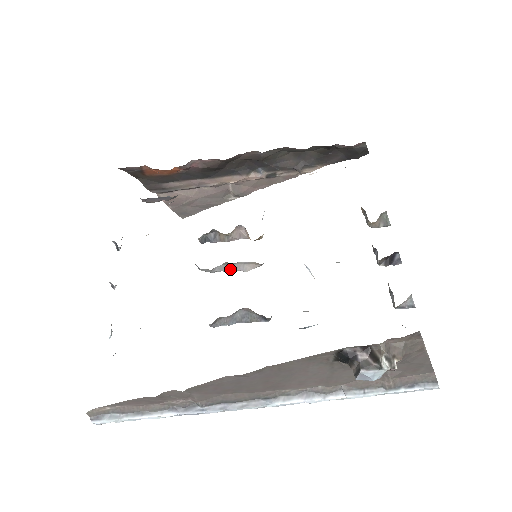
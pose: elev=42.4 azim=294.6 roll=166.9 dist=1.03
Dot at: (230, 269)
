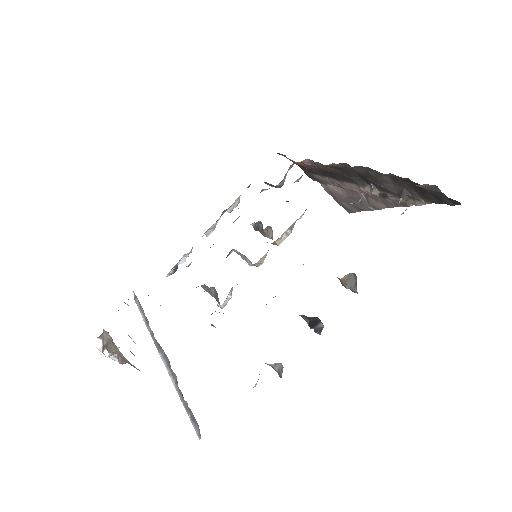
Dot at: (242, 257)
